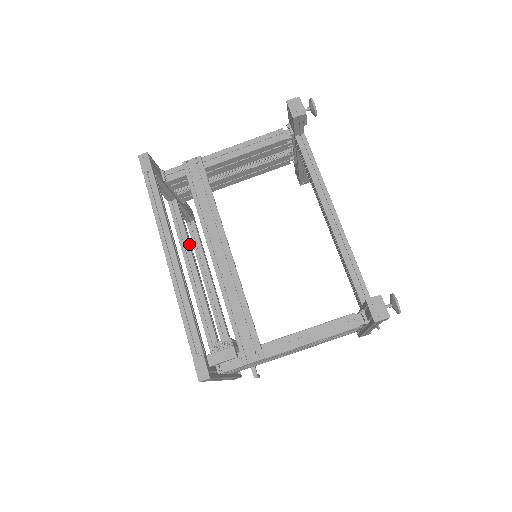
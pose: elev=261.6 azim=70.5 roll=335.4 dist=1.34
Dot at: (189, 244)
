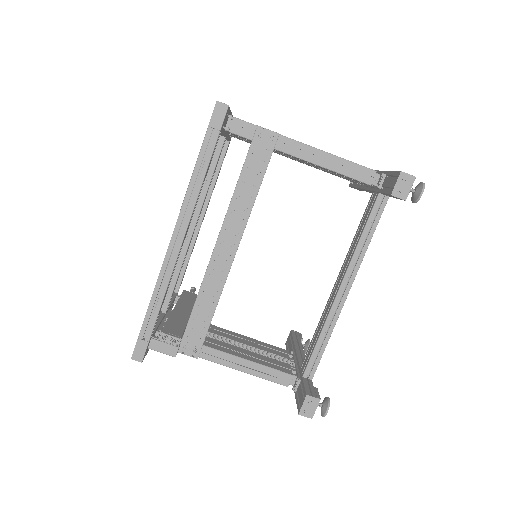
Dot at: (206, 194)
